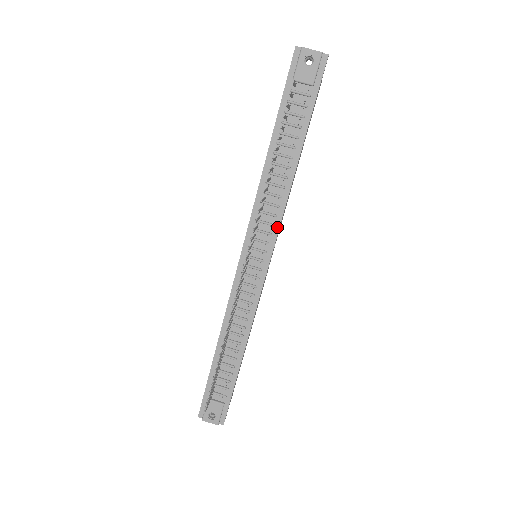
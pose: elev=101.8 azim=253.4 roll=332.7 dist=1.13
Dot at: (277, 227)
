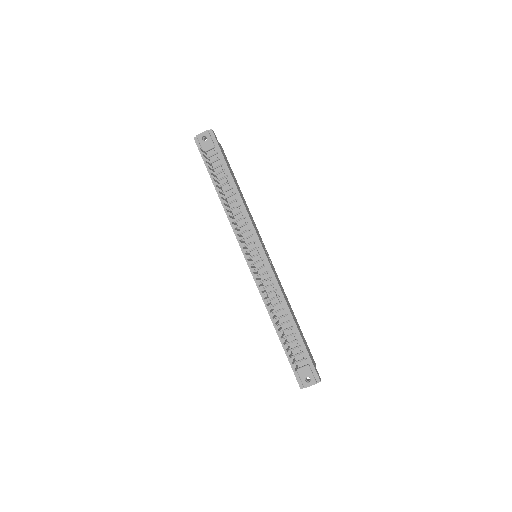
Dot at: (253, 229)
